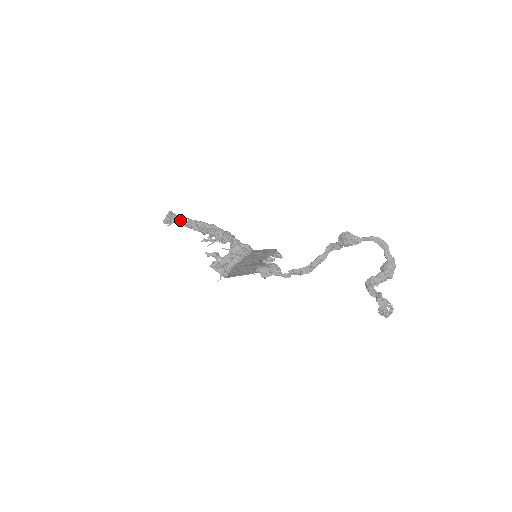
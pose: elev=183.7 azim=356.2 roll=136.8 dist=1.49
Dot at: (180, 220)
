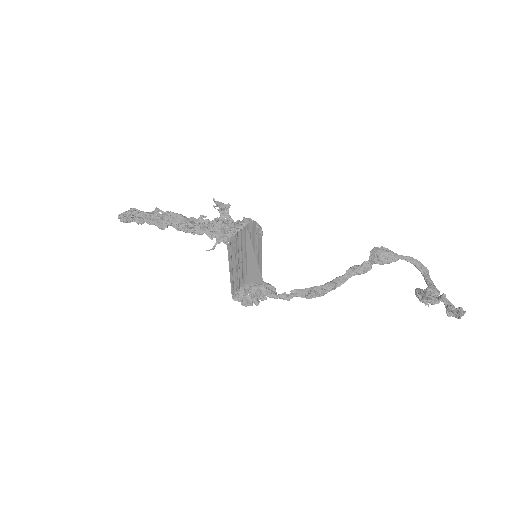
Dot at: (150, 212)
